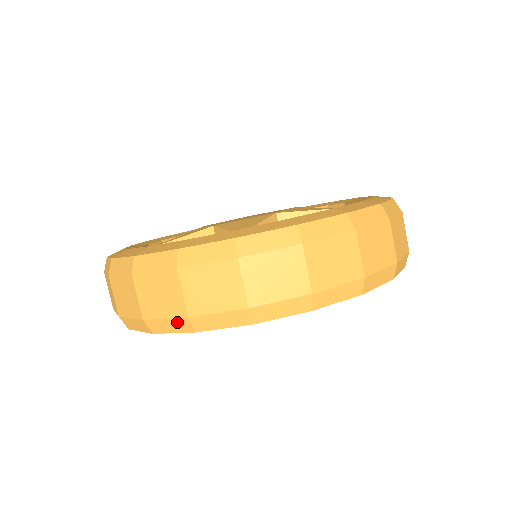
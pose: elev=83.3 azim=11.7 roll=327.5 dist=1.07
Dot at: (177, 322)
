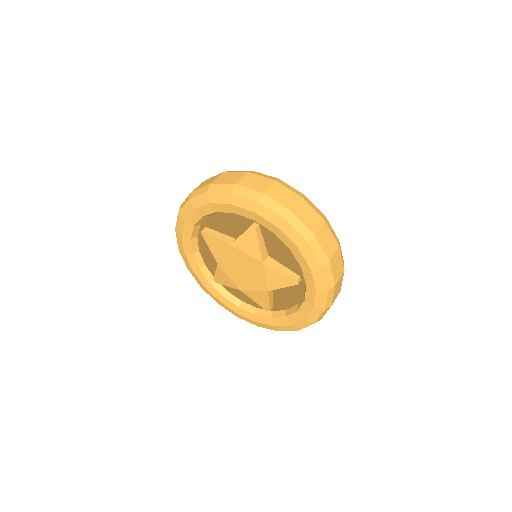
Dot at: (227, 186)
